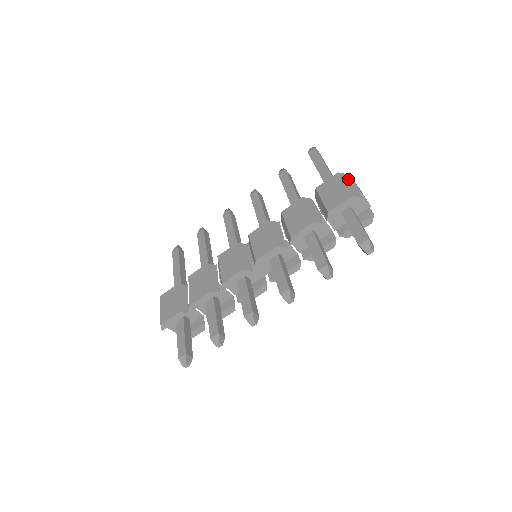
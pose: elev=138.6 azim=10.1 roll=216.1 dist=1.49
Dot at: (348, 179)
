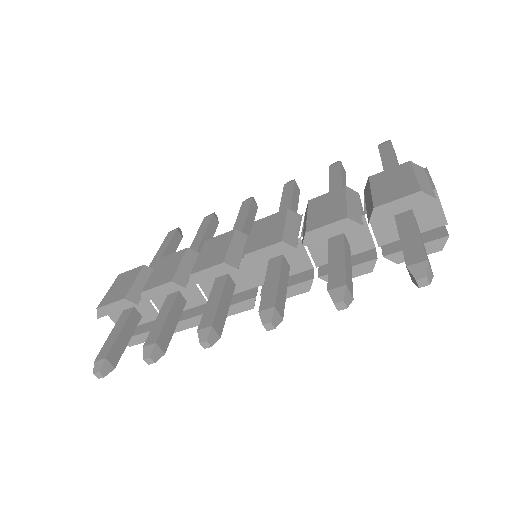
Dot at: (422, 172)
